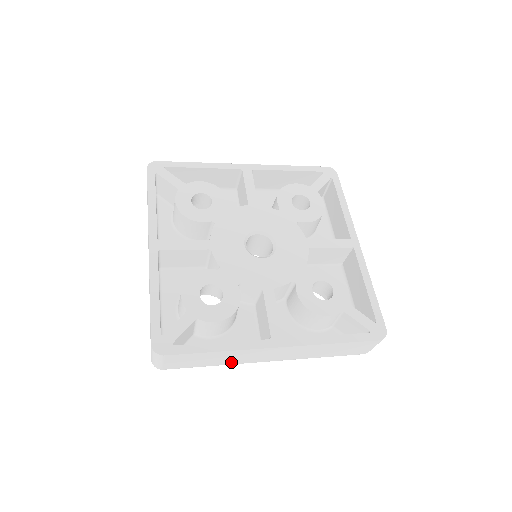
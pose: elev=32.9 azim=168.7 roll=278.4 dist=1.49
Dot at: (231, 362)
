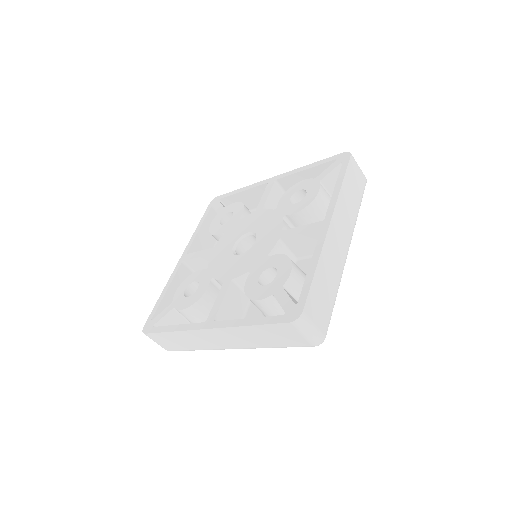
Dot at: (201, 346)
